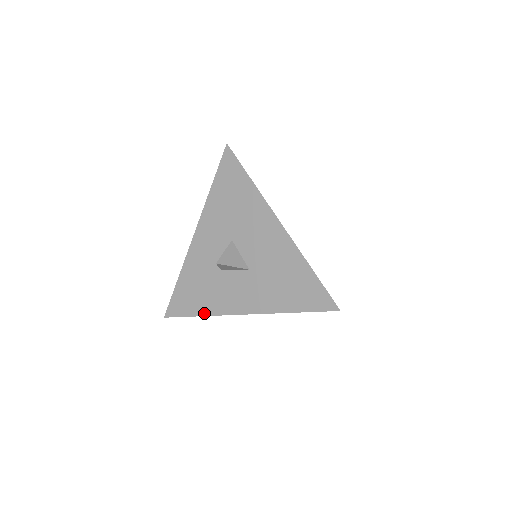
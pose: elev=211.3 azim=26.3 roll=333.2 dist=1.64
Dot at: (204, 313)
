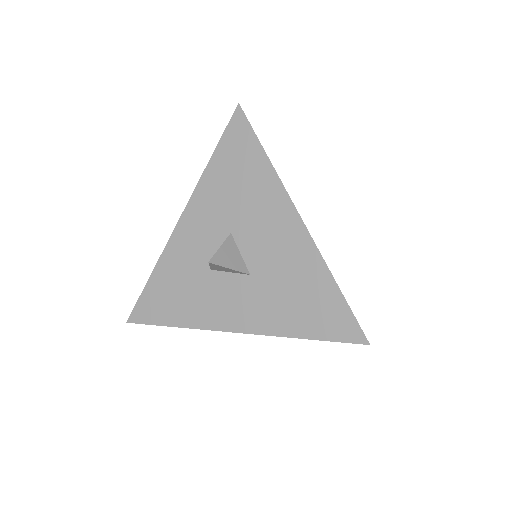
Dot at: (181, 324)
